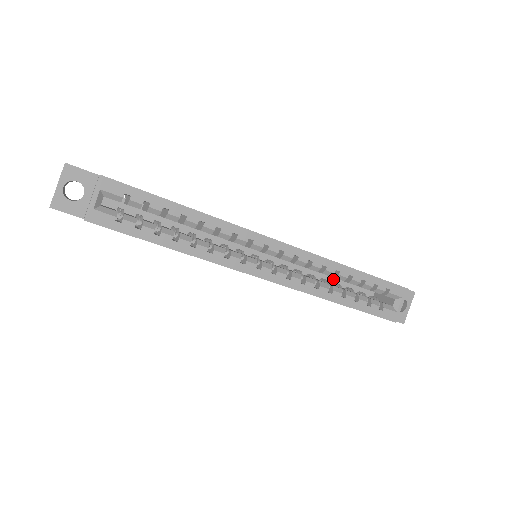
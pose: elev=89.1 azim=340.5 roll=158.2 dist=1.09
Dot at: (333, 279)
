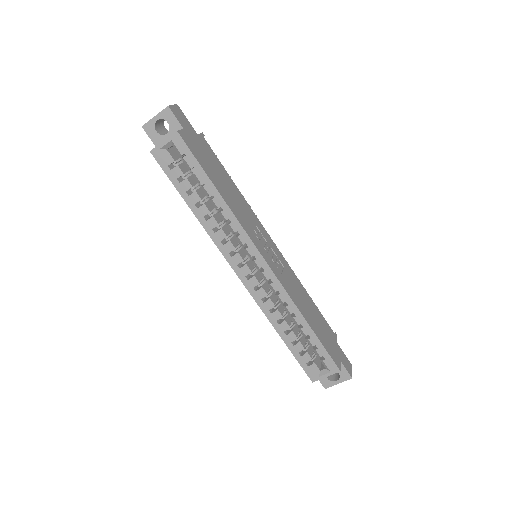
Dot at: occluded
